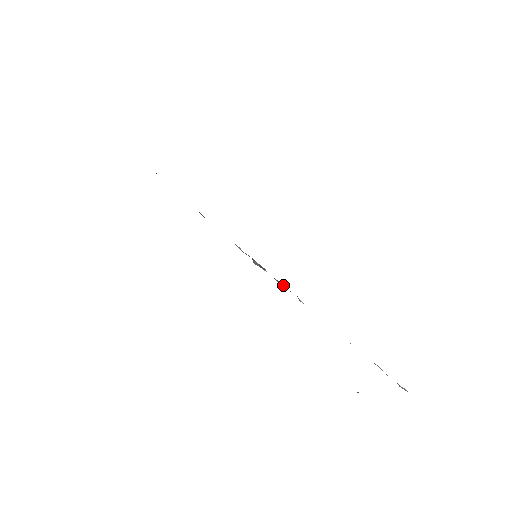
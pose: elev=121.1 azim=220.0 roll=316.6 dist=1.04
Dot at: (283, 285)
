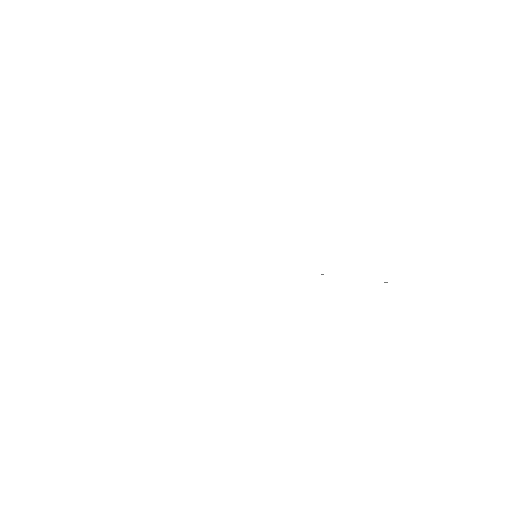
Dot at: occluded
